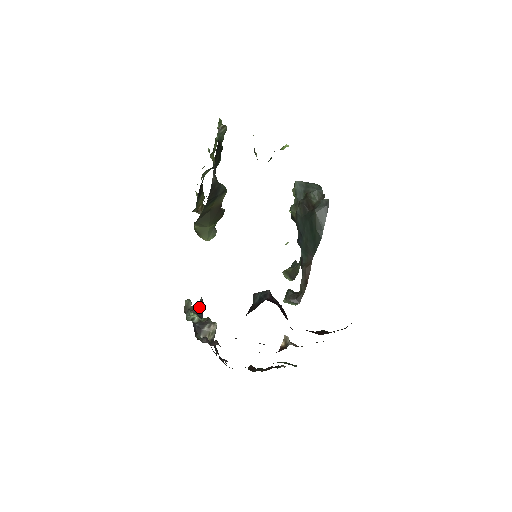
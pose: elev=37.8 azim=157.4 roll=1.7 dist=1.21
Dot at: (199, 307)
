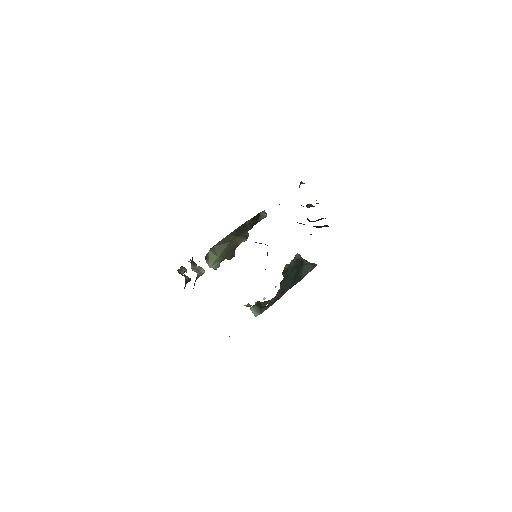
Dot at: (187, 278)
